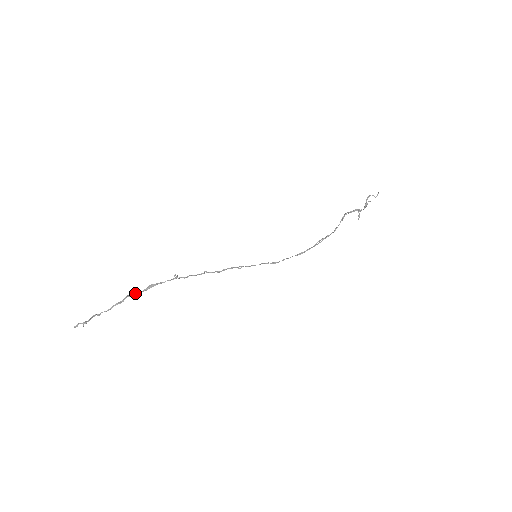
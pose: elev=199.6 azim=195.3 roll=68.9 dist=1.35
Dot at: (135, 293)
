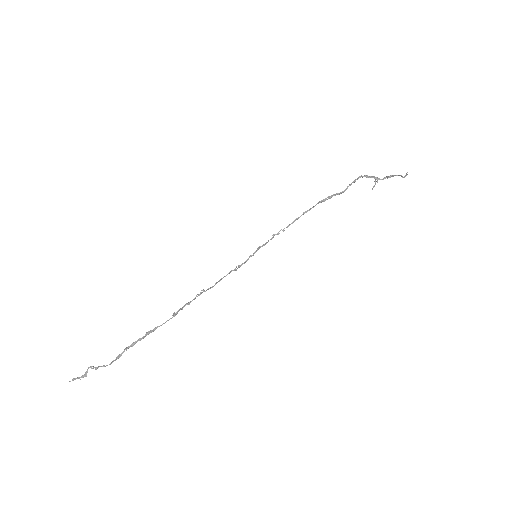
Dot at: (133, 345)
